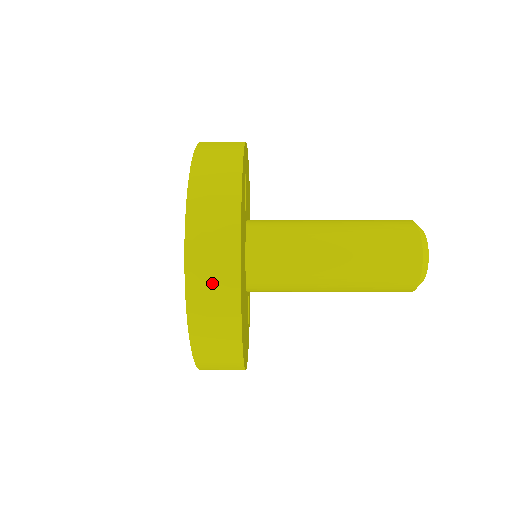
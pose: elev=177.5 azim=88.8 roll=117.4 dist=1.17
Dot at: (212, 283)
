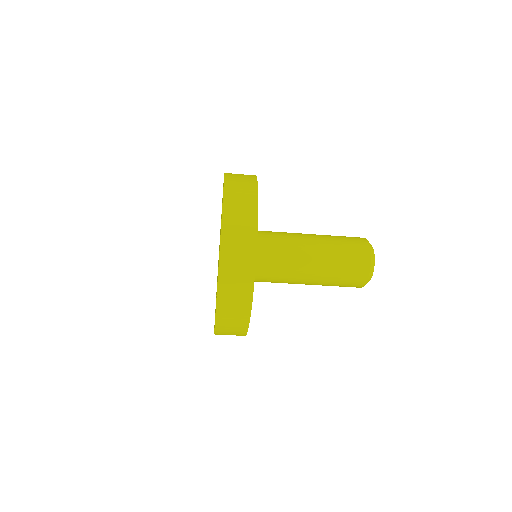
Dot at: (240, 183)
